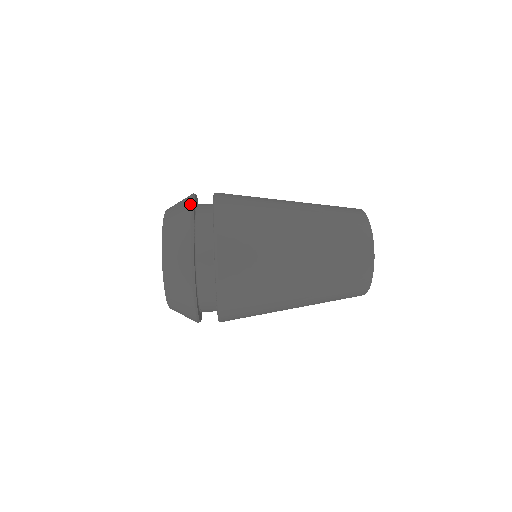
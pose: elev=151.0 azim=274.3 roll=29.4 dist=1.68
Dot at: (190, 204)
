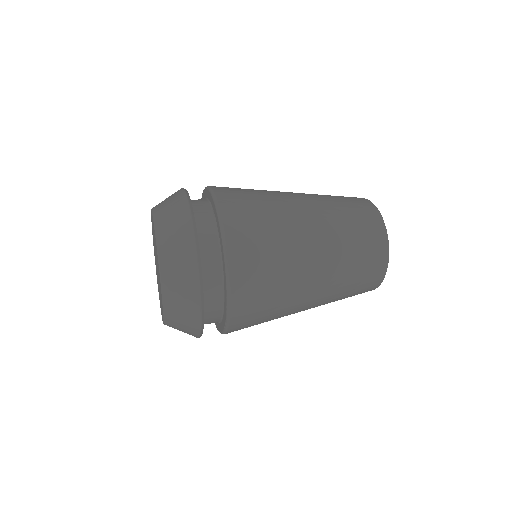
Dot at: (190, 216)
